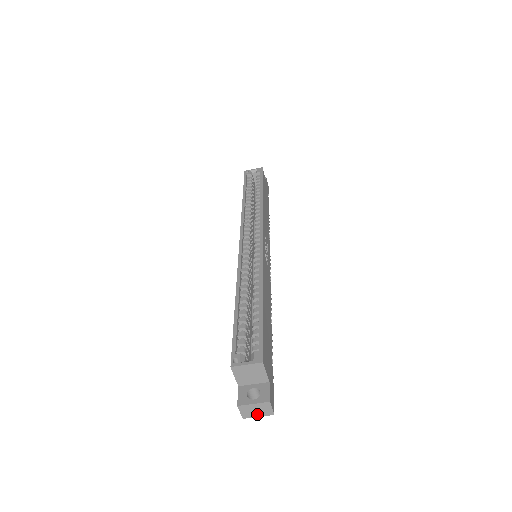
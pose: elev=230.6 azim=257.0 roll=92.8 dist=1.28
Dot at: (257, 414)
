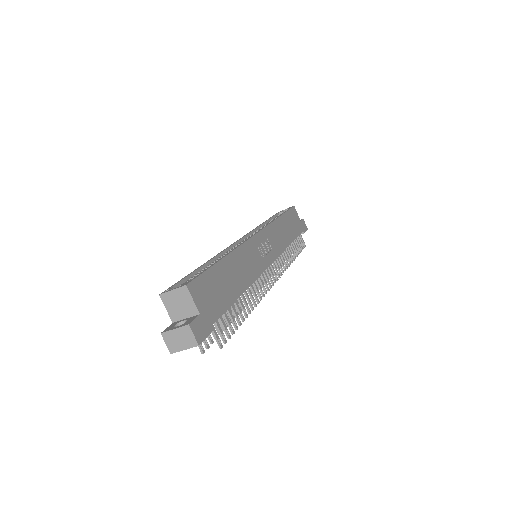
Dot at: (182, 346)
